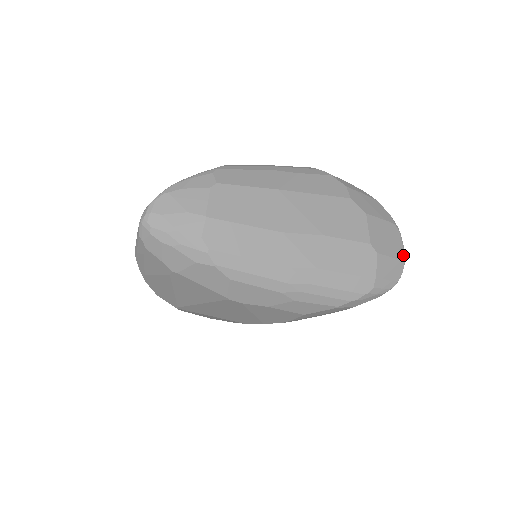
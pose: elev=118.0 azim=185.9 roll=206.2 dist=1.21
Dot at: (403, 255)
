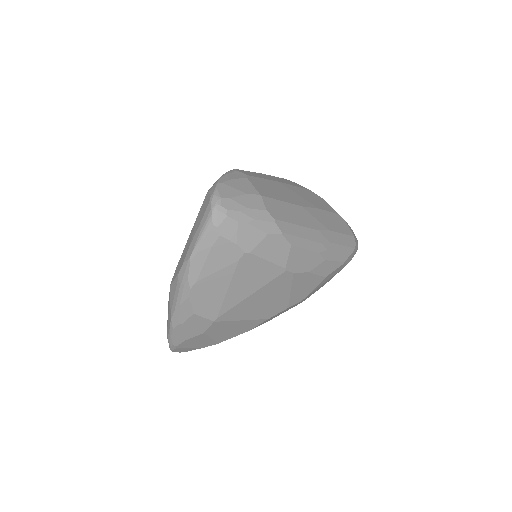
Dot at: occluded
